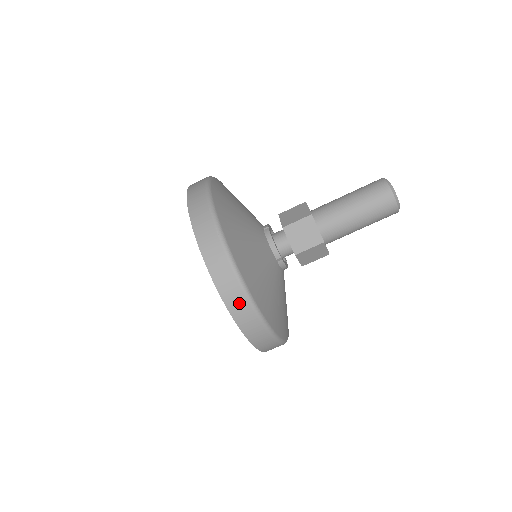
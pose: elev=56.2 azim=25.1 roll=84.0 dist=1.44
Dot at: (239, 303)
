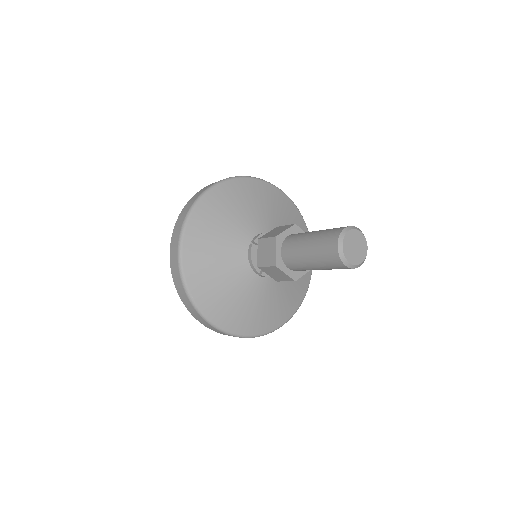
Dot at: (195, 197)
